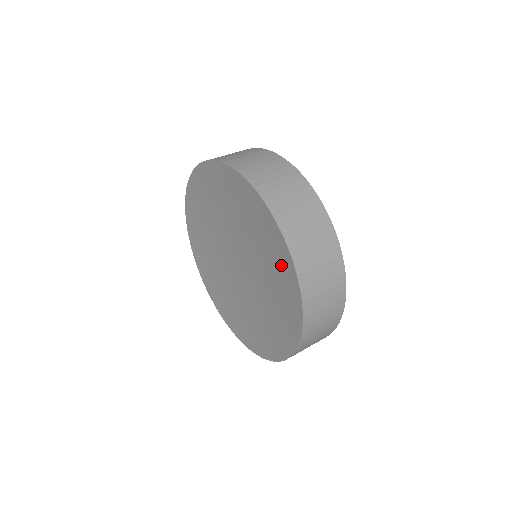
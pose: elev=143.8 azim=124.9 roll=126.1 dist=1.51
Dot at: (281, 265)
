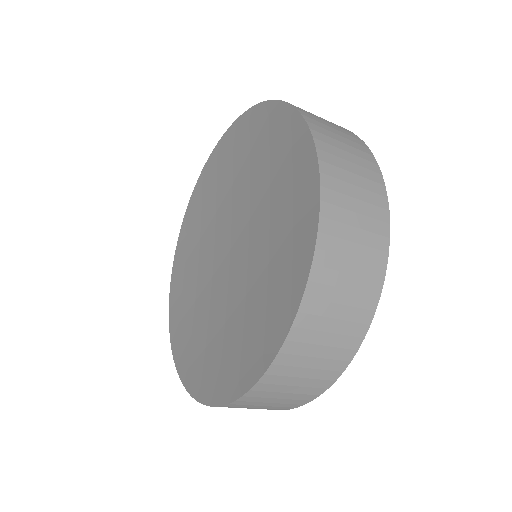
Dot at: (253, 133)
